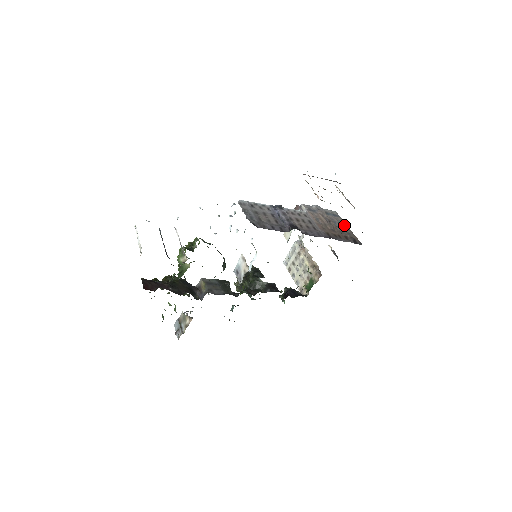
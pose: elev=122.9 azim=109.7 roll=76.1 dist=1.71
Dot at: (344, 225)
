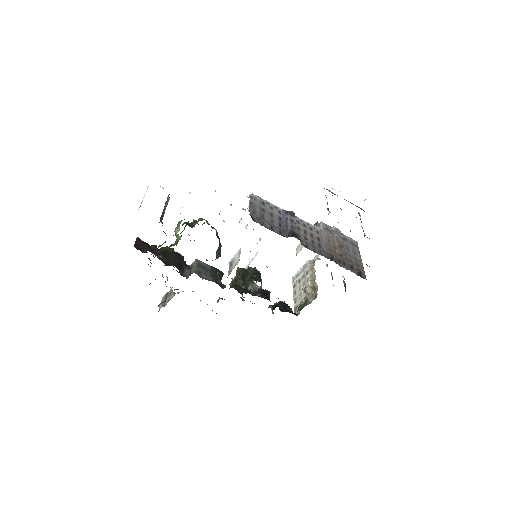
Dot at: (358, 256)
